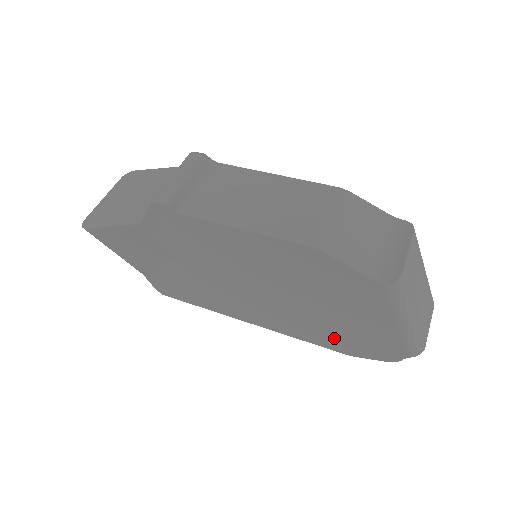
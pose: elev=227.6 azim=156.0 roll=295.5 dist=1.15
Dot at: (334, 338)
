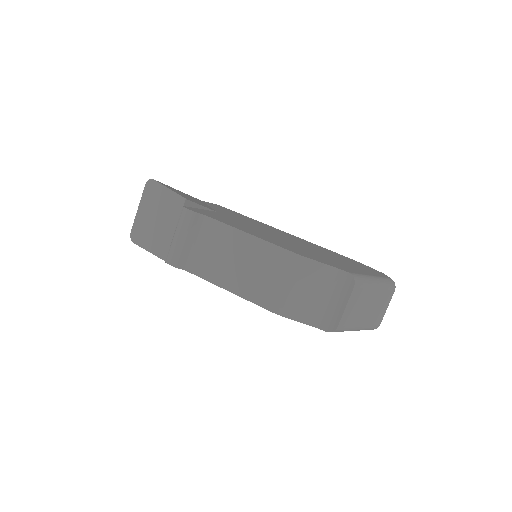
Dot at: occluded
